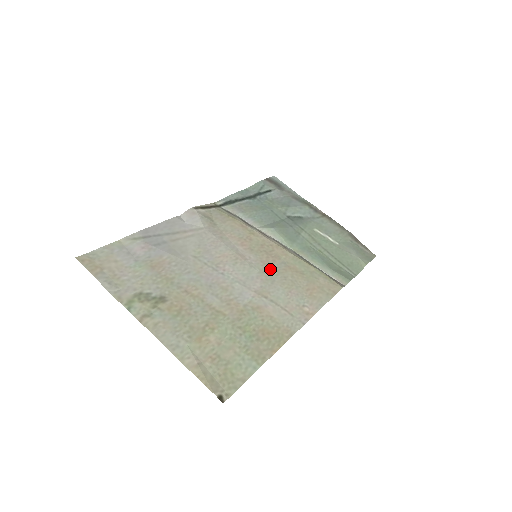
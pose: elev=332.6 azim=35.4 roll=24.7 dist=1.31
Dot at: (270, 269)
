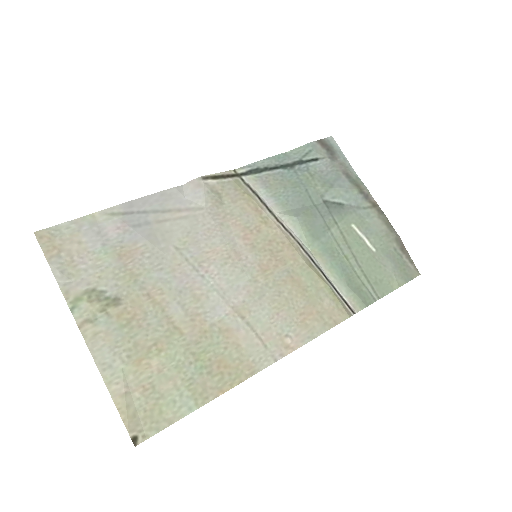
Dot at: (266, 278)
